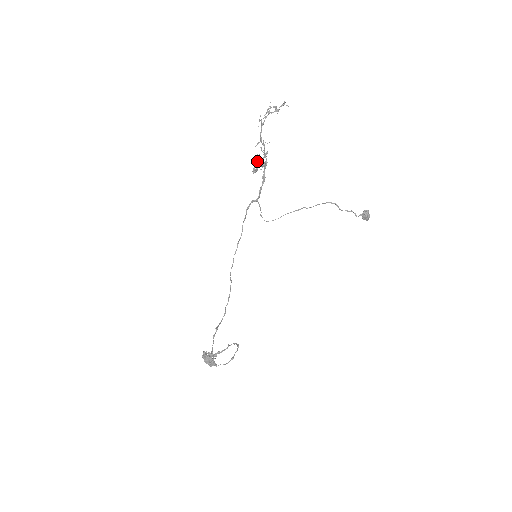
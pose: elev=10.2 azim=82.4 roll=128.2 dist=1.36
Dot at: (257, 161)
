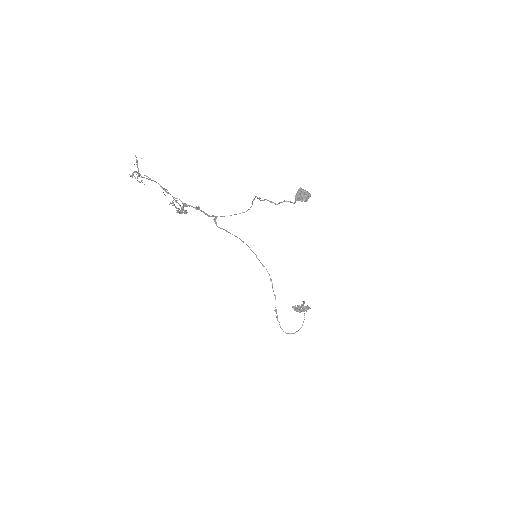
Dot at: (176, 212)
